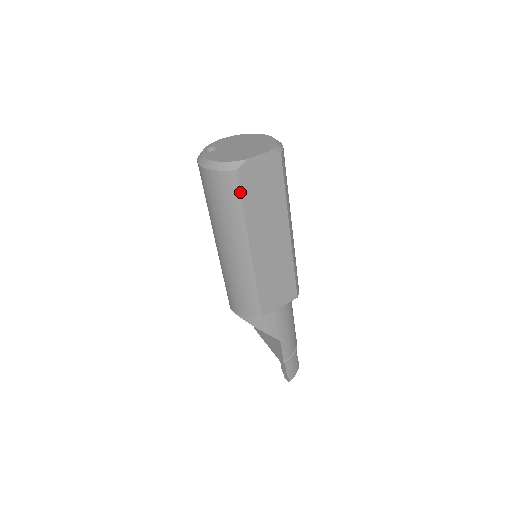
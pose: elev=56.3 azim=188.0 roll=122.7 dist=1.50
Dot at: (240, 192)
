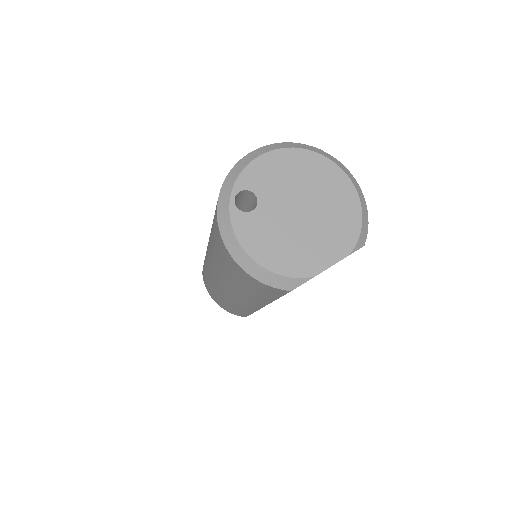
Dot at: occluded
